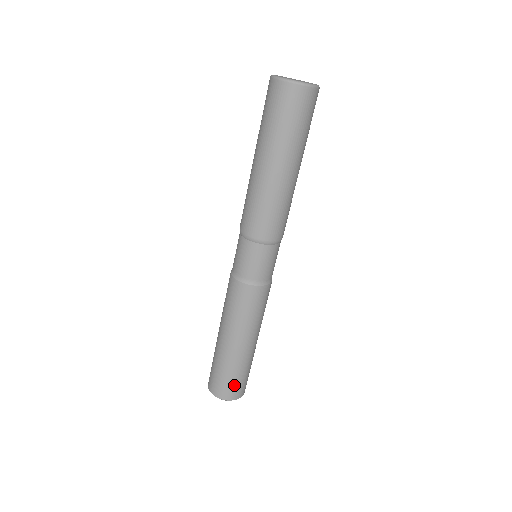
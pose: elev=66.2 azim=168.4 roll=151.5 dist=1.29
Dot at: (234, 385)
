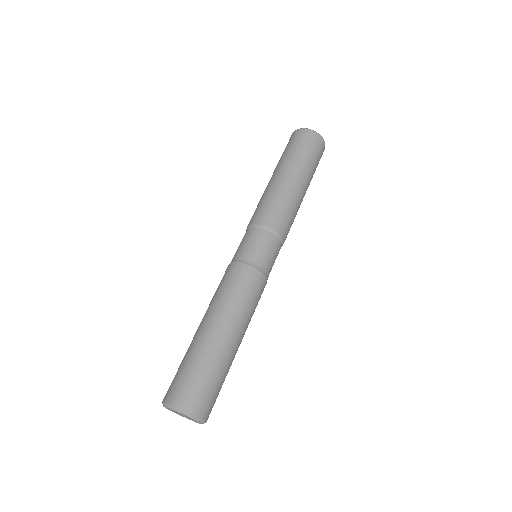
Dot at: (211, 394)
